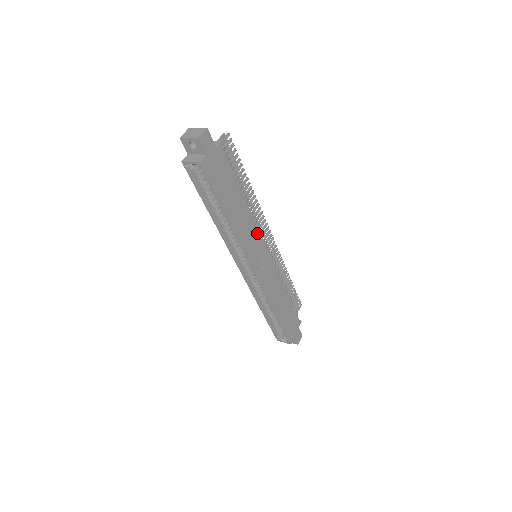
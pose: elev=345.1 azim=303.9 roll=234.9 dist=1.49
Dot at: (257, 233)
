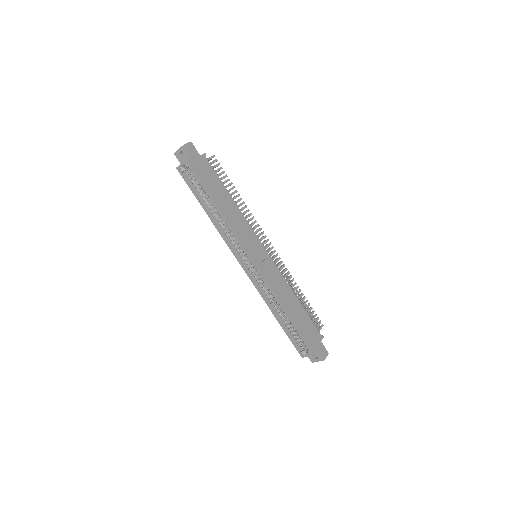
Dot at: (250, 230)
